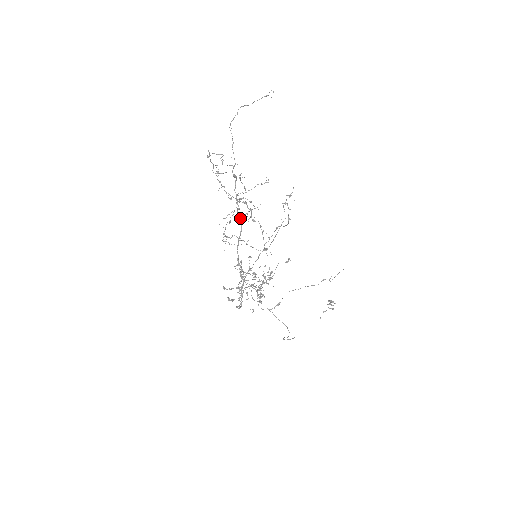
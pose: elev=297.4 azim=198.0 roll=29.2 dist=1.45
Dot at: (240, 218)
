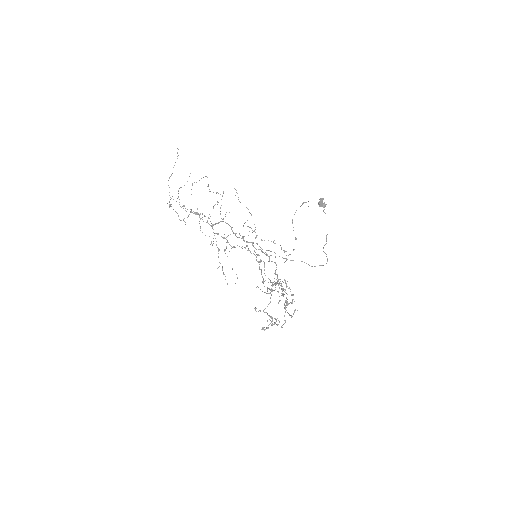
Dot at: (221, 221)
